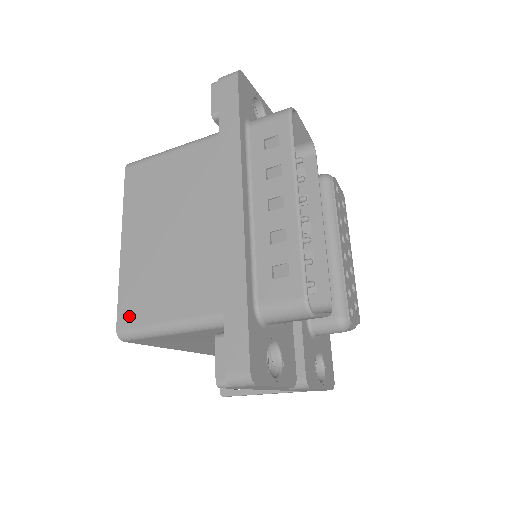
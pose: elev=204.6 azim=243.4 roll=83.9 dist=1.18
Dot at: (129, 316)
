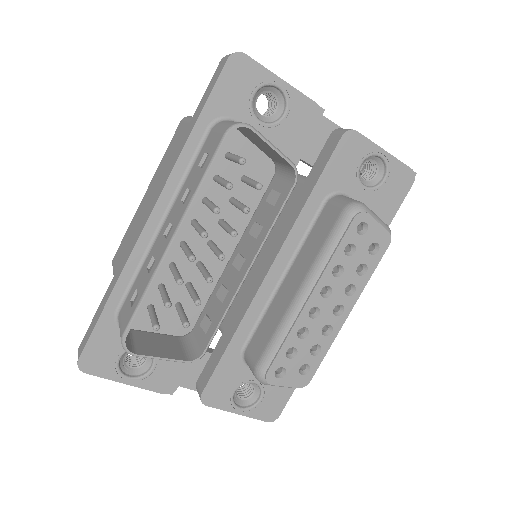
Dot at: (117, 255)
